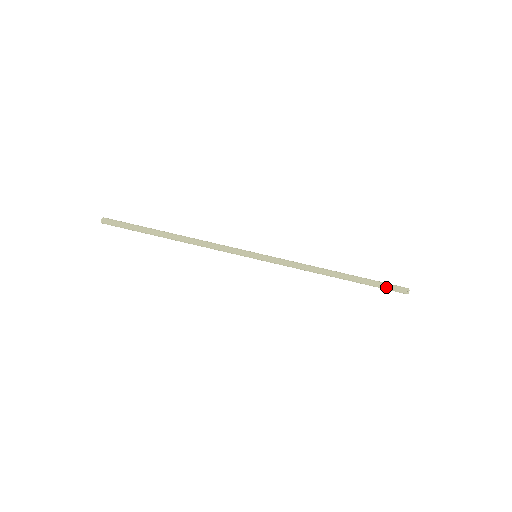
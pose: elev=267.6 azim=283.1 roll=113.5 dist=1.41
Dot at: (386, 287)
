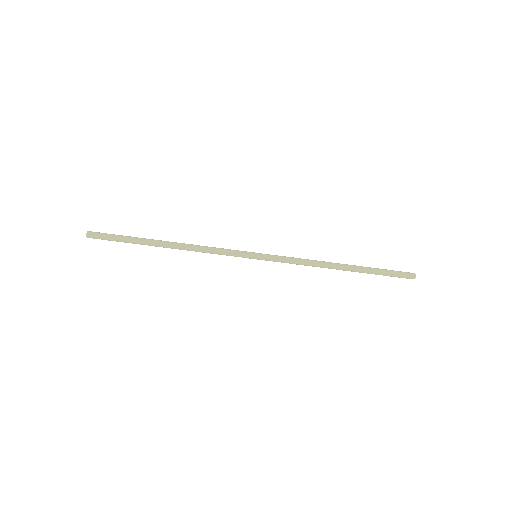
Dot at: (391, 276)
